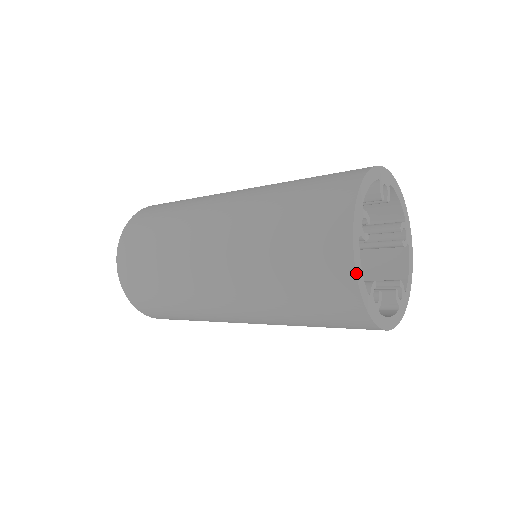
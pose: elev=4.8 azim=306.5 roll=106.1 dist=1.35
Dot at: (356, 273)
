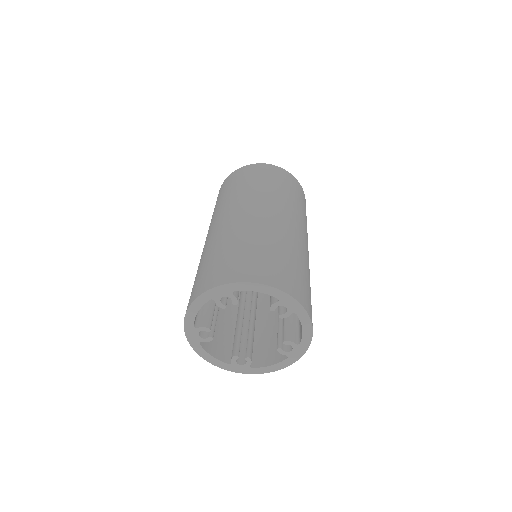
Dot at: (189, 308)
